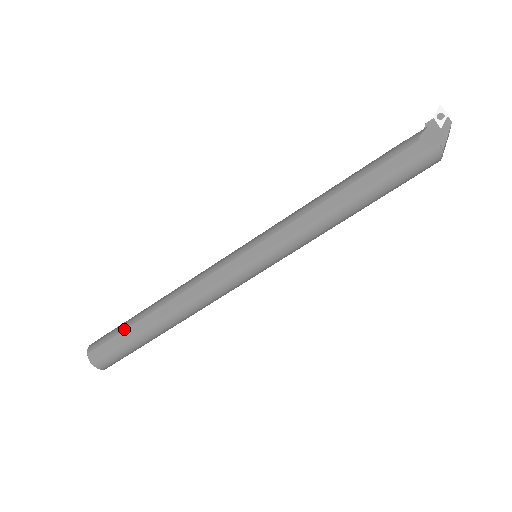
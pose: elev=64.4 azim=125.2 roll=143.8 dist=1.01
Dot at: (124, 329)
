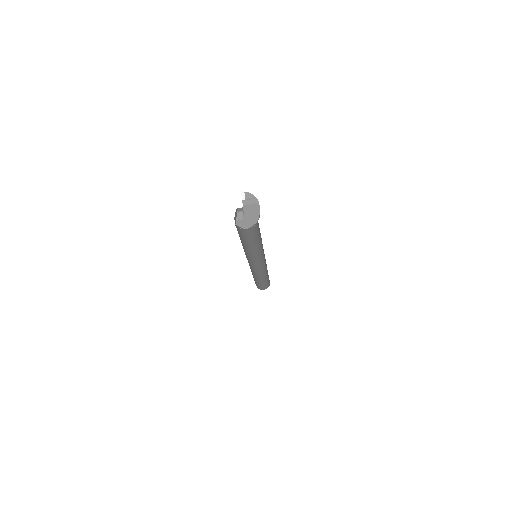
Dot at: occluded
